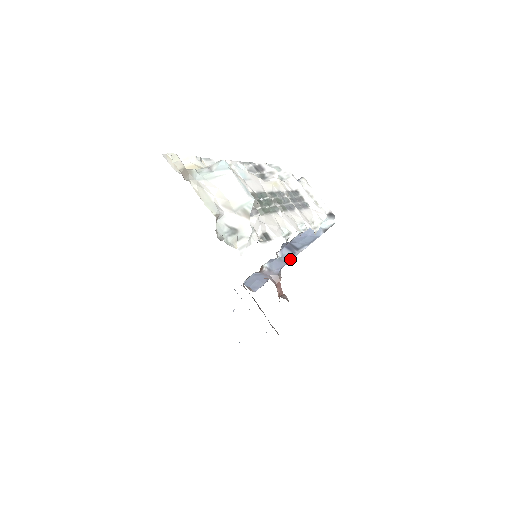
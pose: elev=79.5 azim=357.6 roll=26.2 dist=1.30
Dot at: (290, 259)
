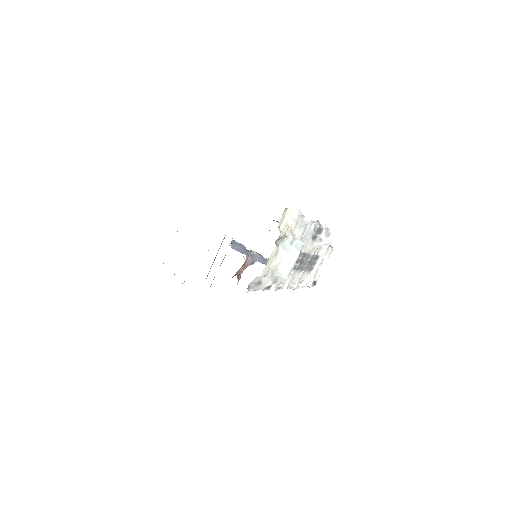
Dot at: occluded
